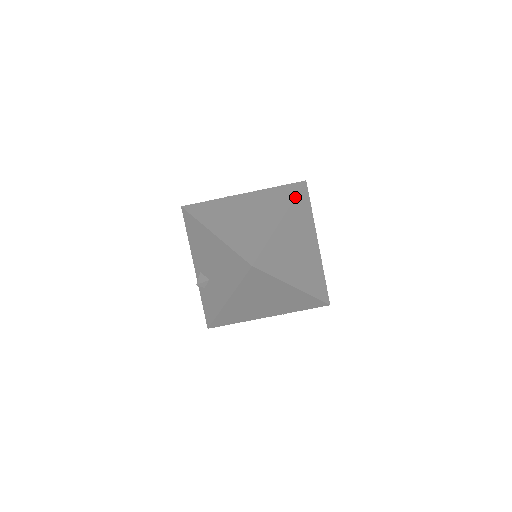
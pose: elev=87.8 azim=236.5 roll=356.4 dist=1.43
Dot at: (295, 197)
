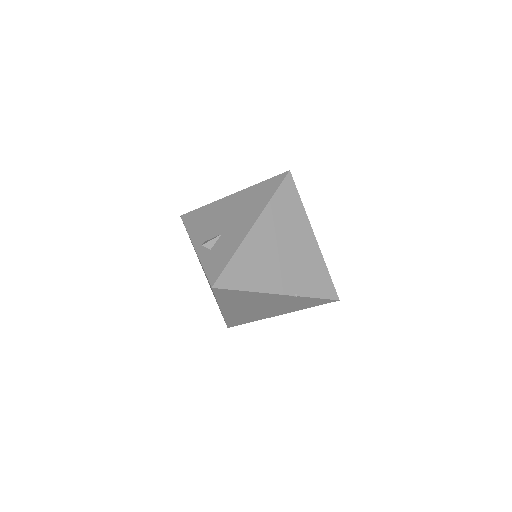
Dot at: occluded
